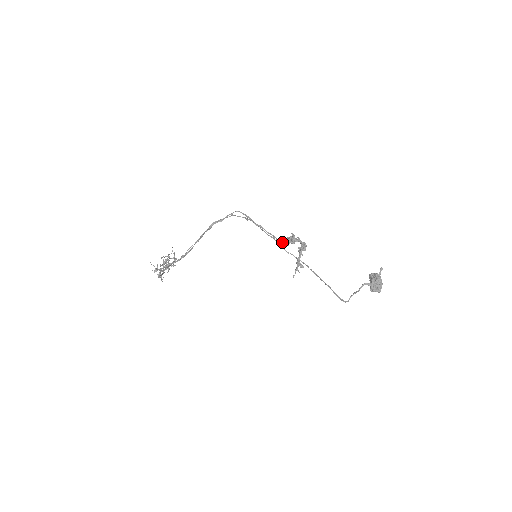
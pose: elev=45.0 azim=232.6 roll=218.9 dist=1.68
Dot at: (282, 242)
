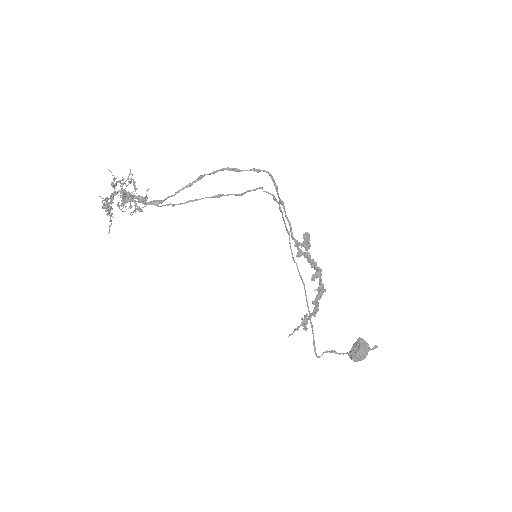
Dot at: (296, 243)
